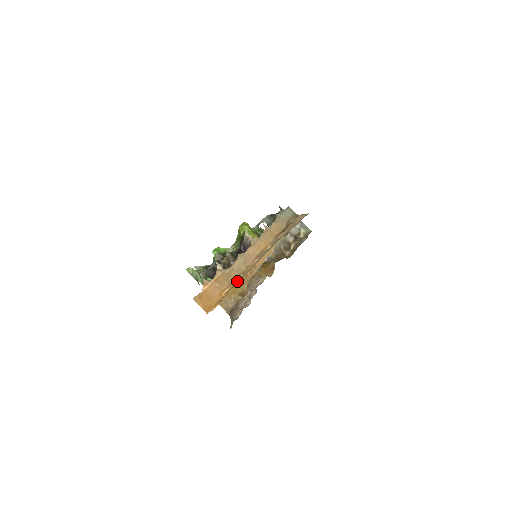
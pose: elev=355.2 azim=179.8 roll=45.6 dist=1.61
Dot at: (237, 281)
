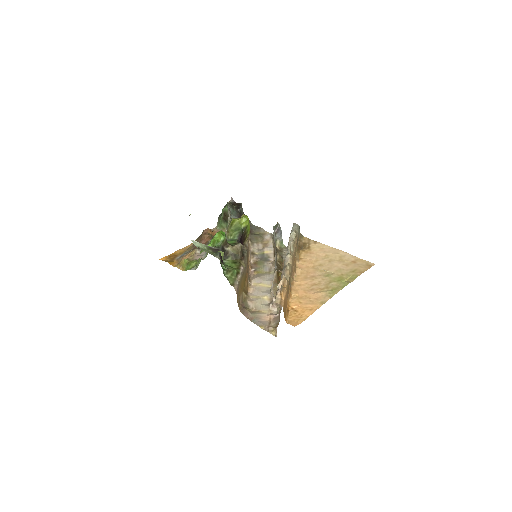
Dot at: (299, 294)
